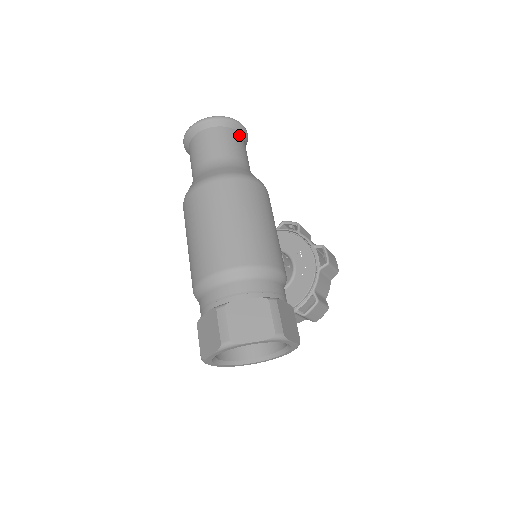
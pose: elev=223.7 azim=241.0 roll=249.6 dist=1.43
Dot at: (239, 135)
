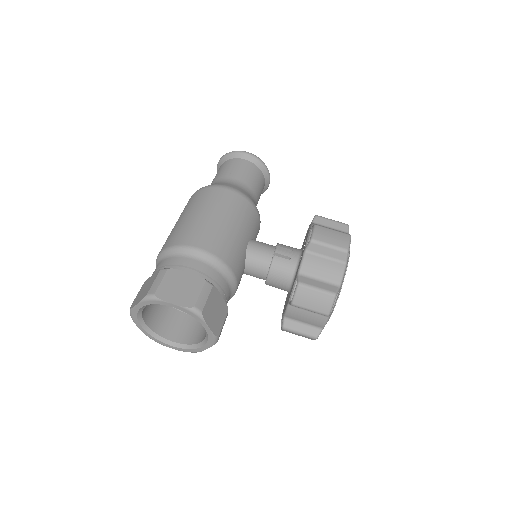
Dot at: (240, 161)
